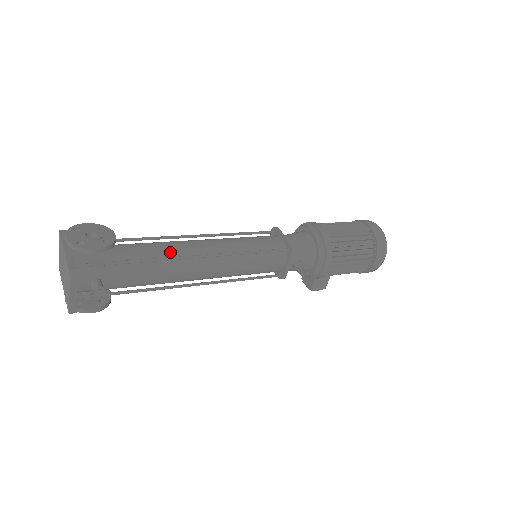
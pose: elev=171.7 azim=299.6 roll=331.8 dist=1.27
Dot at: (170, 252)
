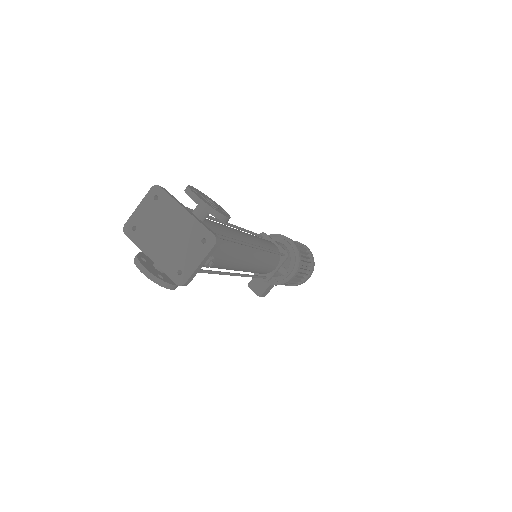
Dot at: (238, 236)
